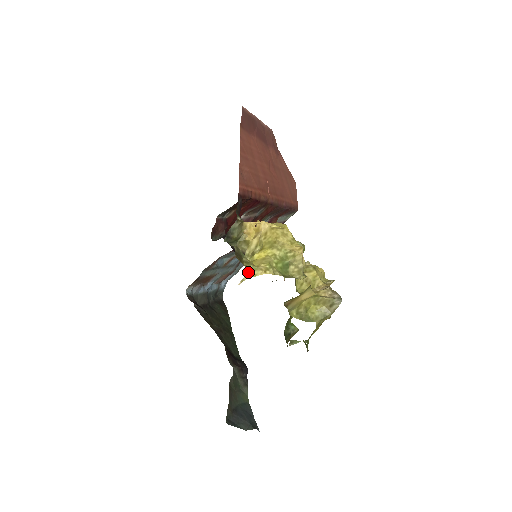
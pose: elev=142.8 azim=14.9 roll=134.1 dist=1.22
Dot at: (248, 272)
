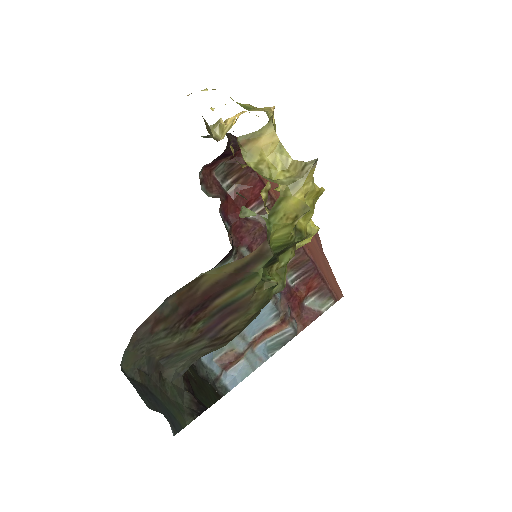
Dot at: occluded
